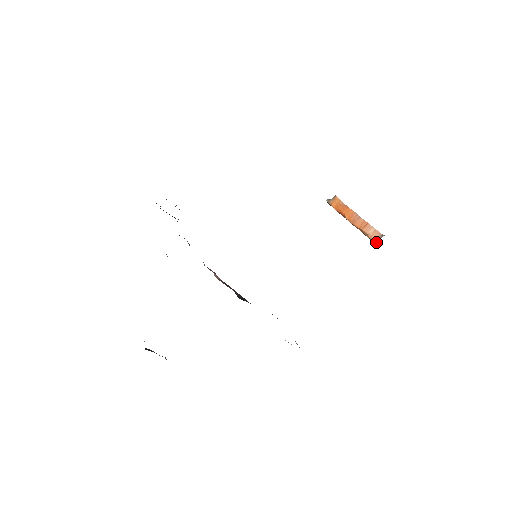
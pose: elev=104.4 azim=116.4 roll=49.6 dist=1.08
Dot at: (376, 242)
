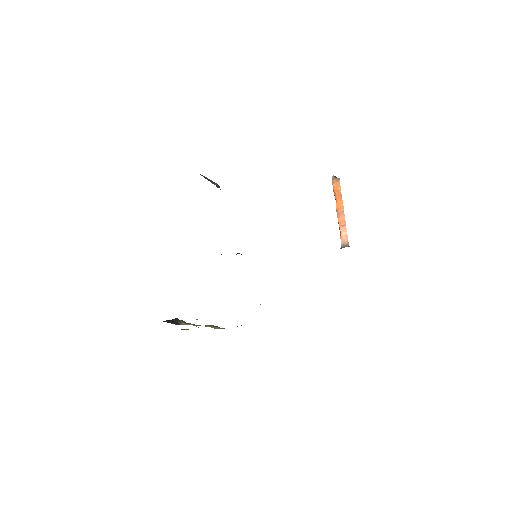
Dot at: (342, 246)
